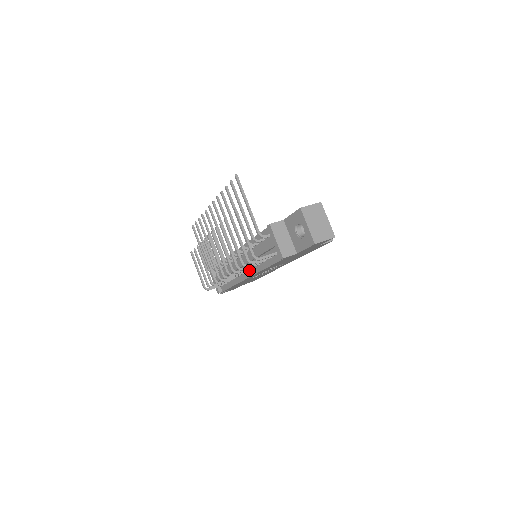
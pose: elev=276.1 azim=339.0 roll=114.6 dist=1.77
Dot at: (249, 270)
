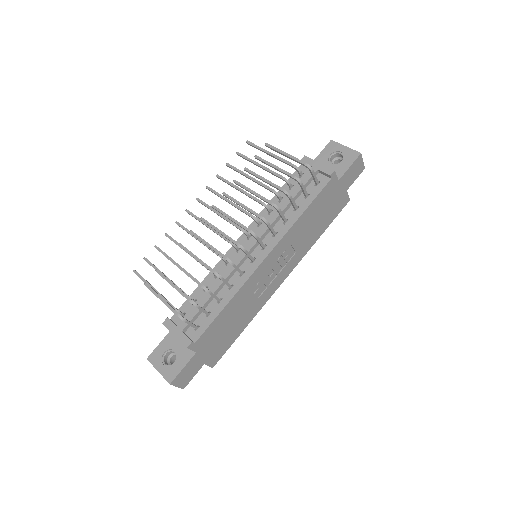
Dot at: (266, 245)
